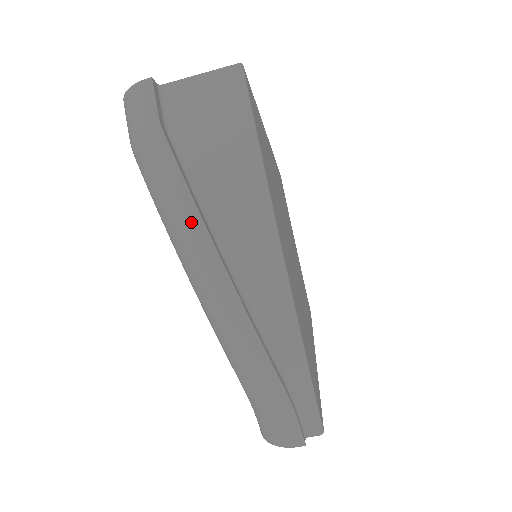
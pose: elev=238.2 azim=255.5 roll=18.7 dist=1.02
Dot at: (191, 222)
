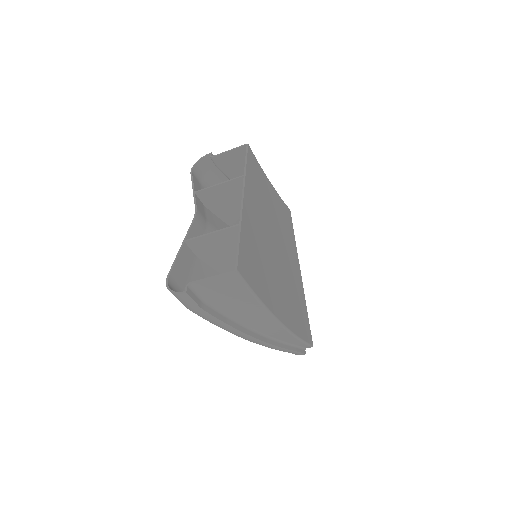
Dot at: (235, 332)
